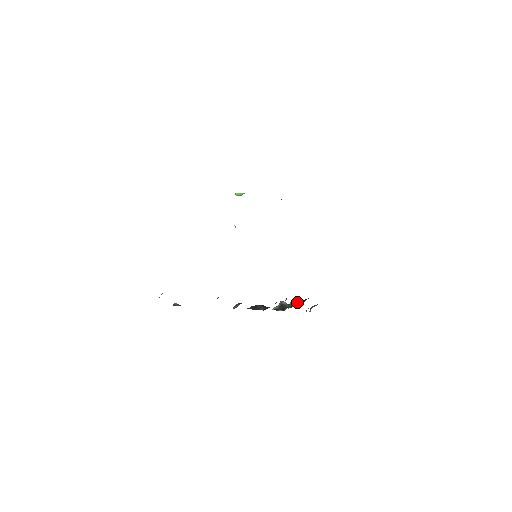
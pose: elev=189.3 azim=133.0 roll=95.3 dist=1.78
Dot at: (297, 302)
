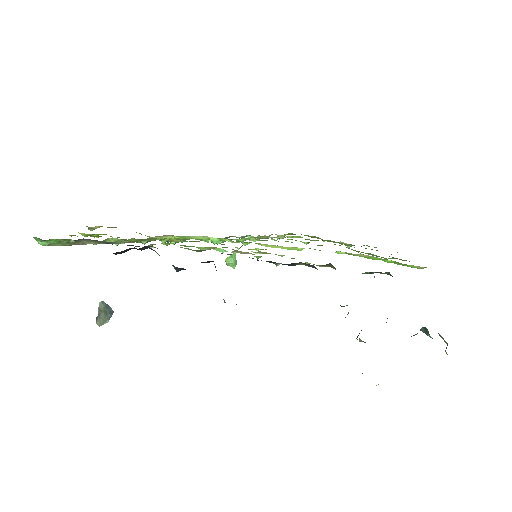
Dot at: occluded
